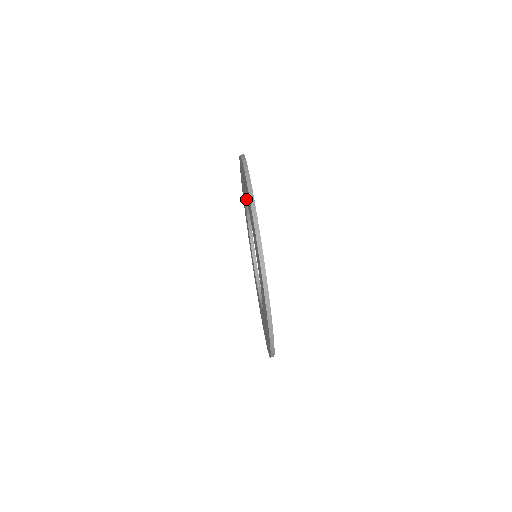
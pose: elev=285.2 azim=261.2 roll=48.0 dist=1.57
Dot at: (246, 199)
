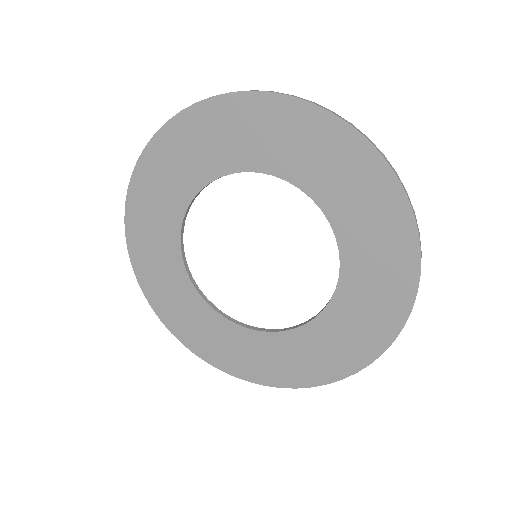
Dot at: (245, 165)
